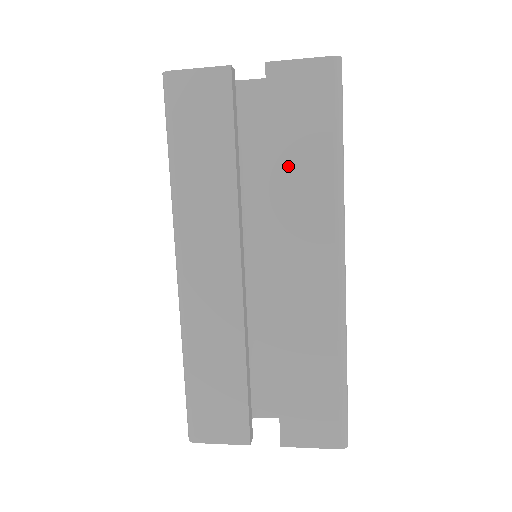
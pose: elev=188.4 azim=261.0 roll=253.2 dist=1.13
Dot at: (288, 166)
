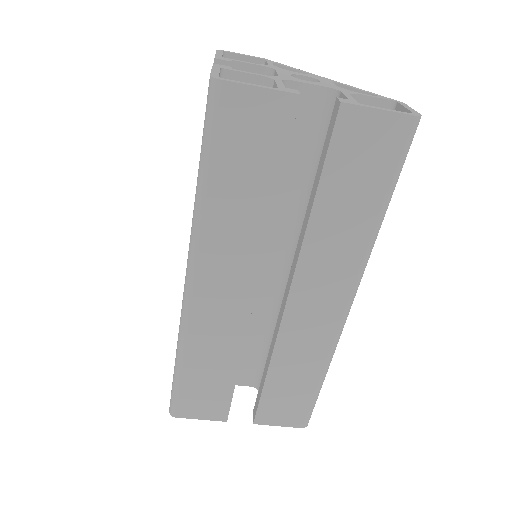
Dot at: (330, 215)
